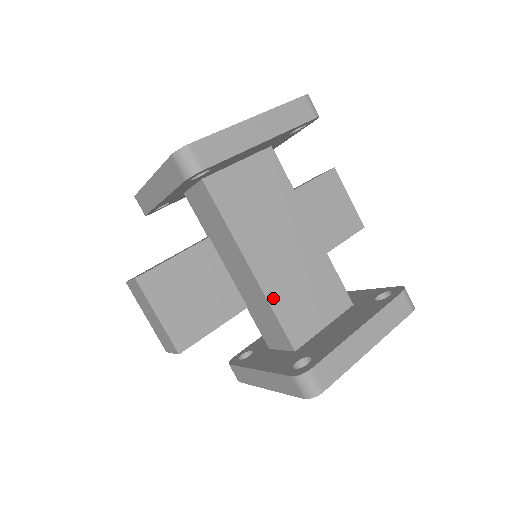
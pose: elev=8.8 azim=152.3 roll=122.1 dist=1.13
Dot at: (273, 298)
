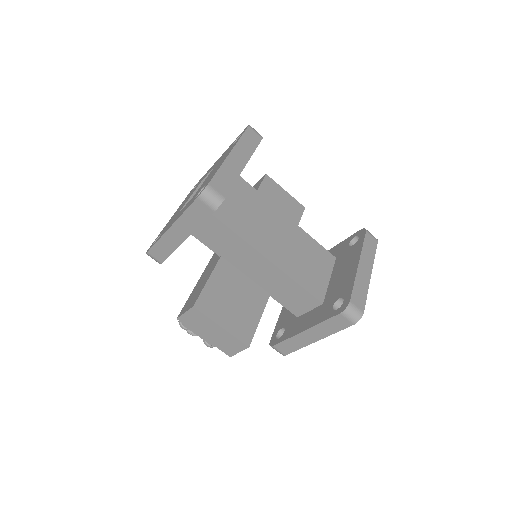
Dot at: (292, 274)
